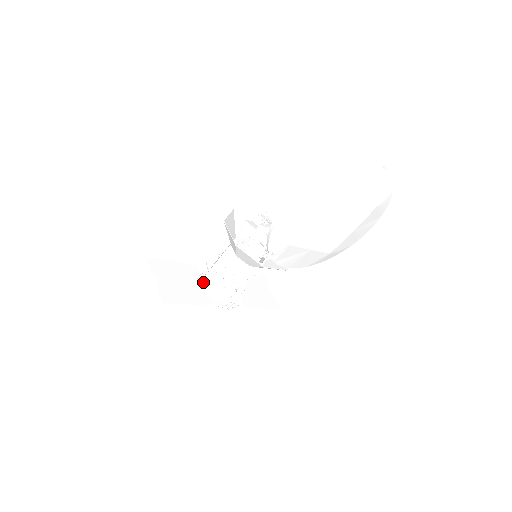
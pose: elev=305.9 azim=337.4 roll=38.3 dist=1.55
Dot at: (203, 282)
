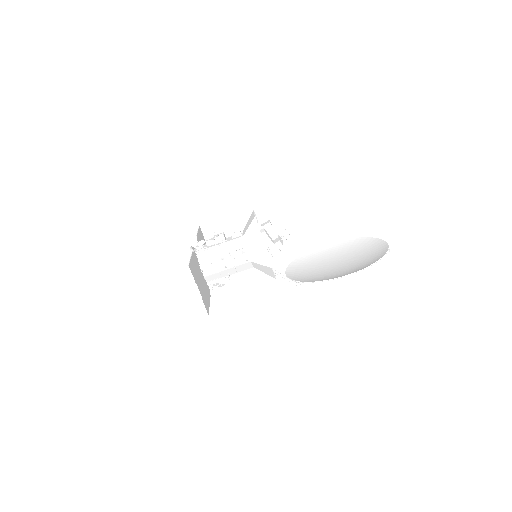
Dot at: (200, 267)
